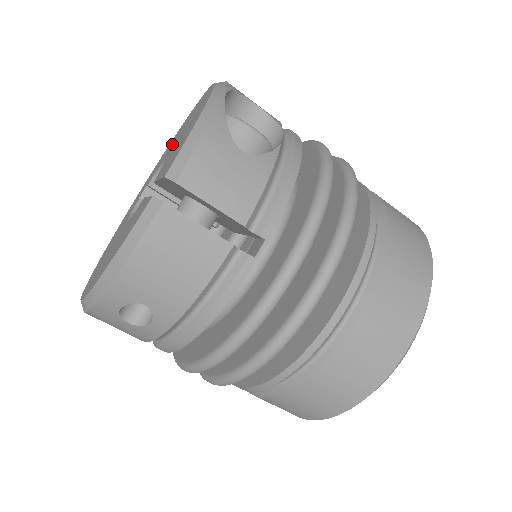
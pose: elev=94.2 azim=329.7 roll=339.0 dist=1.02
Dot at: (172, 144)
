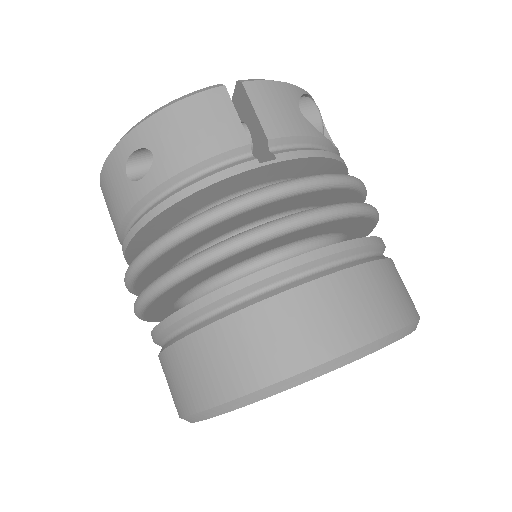
Dot at: occluded
